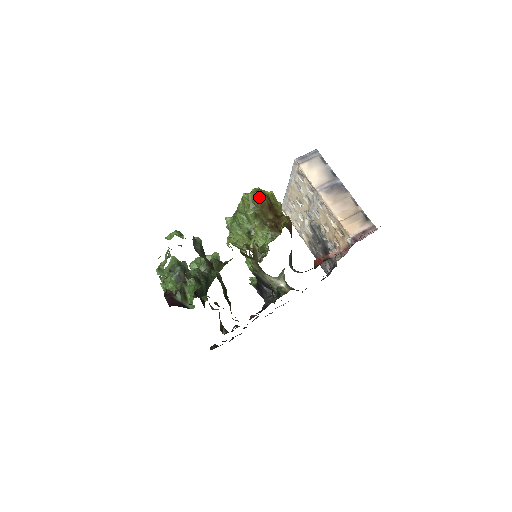
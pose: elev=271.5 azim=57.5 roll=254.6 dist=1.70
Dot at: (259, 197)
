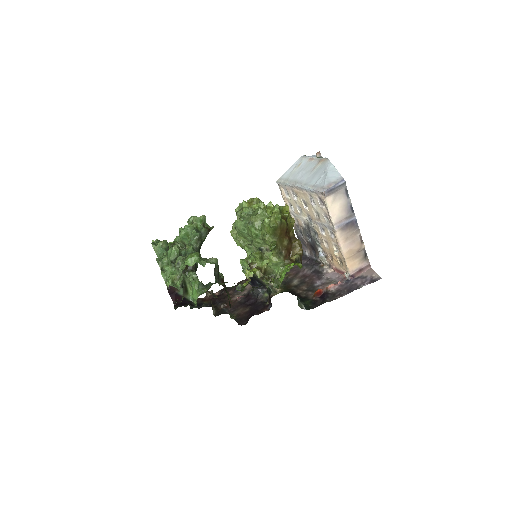
Dot at: (280, 225)
